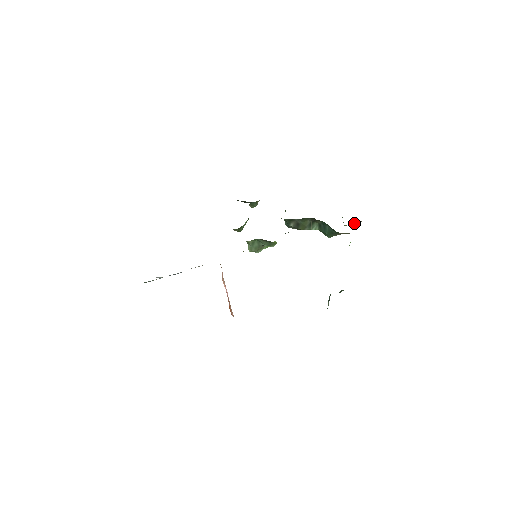
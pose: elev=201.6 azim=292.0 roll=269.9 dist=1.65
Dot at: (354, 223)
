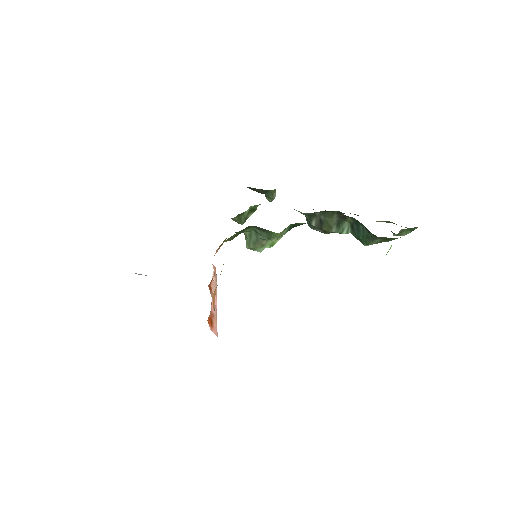
Dot at: (406, 230)
